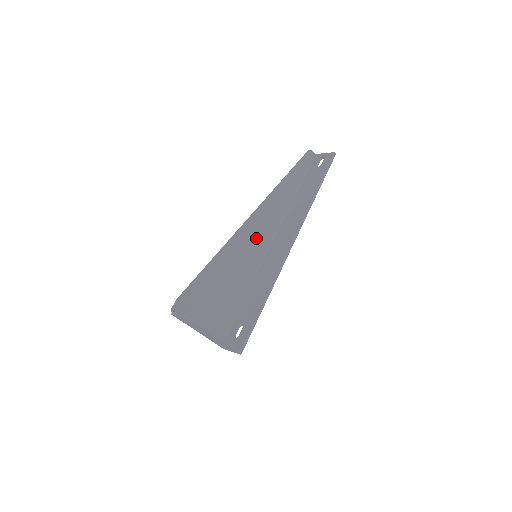
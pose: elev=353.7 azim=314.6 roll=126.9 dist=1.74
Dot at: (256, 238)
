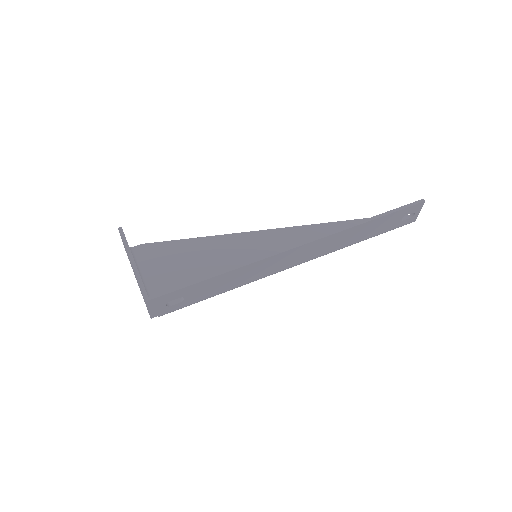
Dot at: (272, 249)
